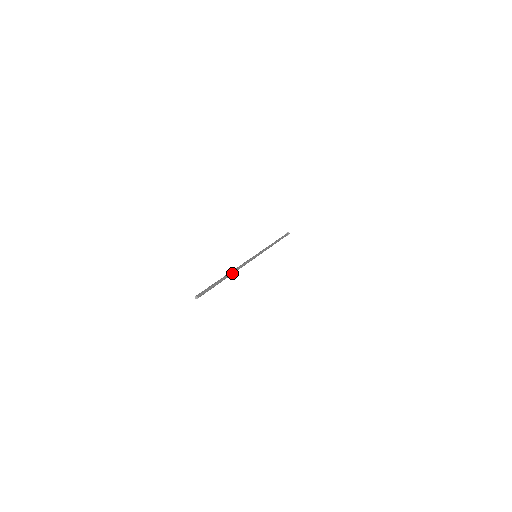
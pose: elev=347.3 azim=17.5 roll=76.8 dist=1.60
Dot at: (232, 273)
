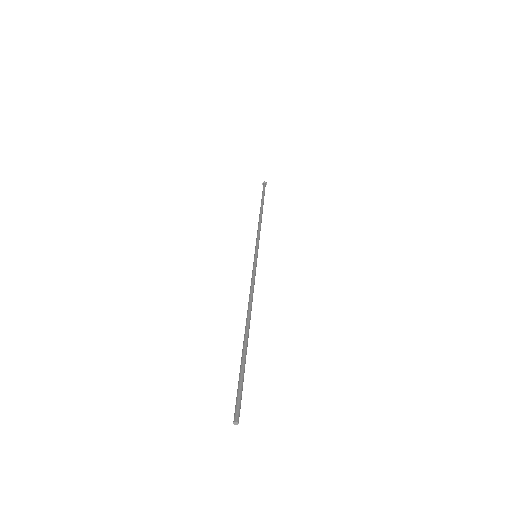
Dot at: occluded
